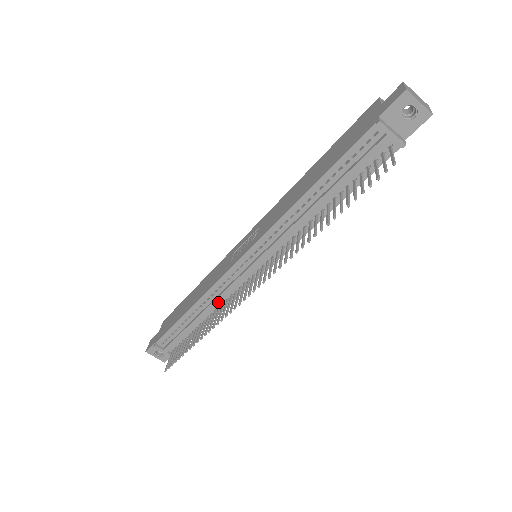
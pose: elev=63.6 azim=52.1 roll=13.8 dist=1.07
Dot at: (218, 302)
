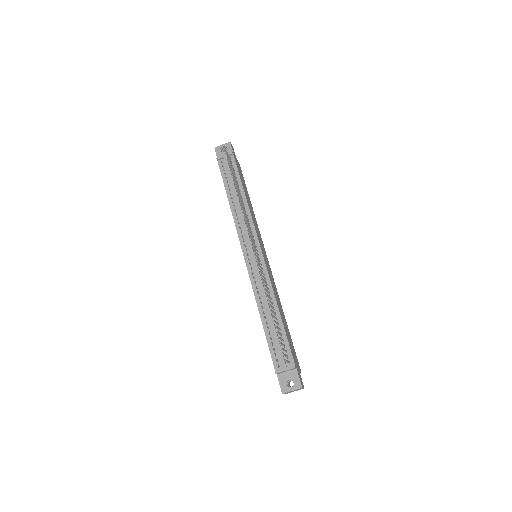
Dot at: (263, 290)
